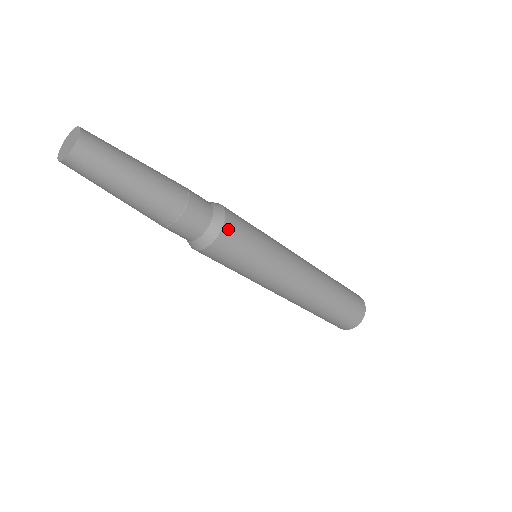
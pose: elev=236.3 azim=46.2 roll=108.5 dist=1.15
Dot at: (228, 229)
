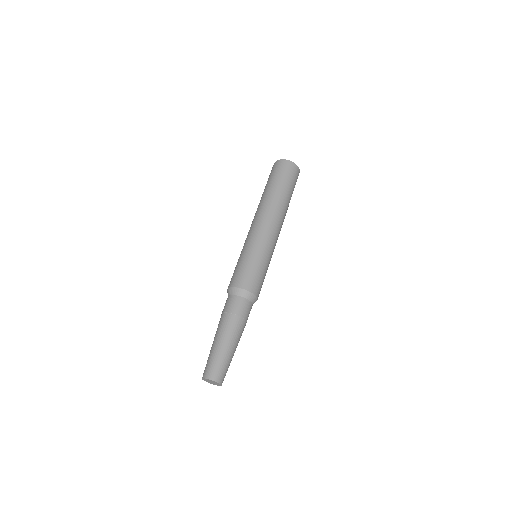
Dot at: (250, 288)
